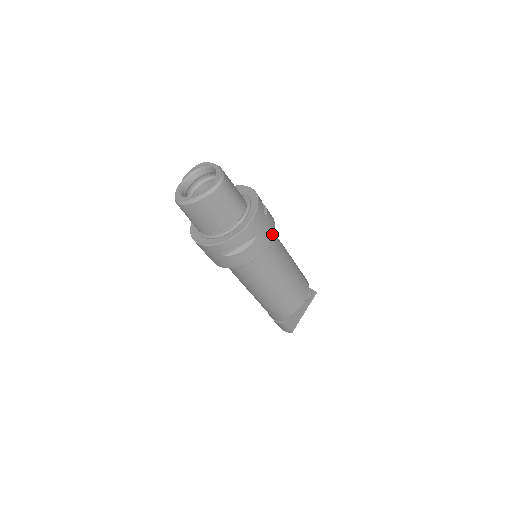
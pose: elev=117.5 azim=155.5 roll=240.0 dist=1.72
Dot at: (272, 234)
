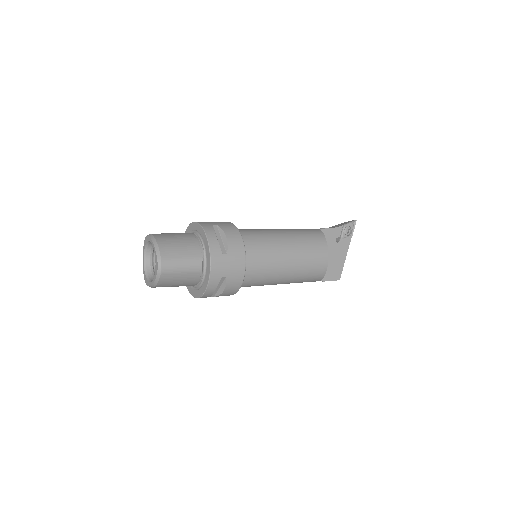
Dot at: (243, 260)
